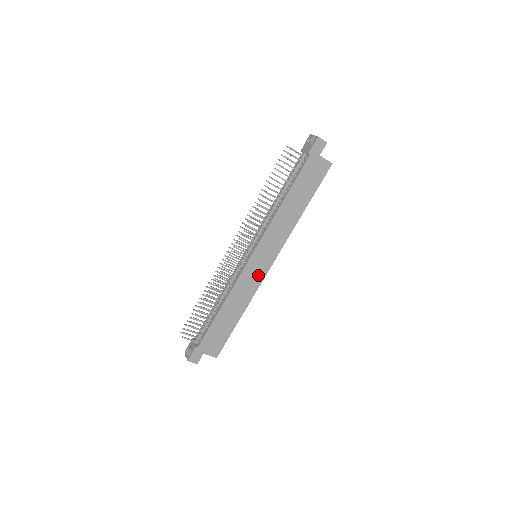
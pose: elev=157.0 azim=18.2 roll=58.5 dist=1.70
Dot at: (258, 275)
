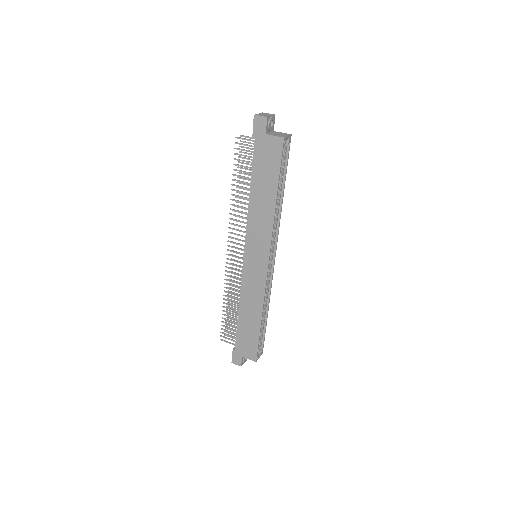
Dot at: (259, 276)
